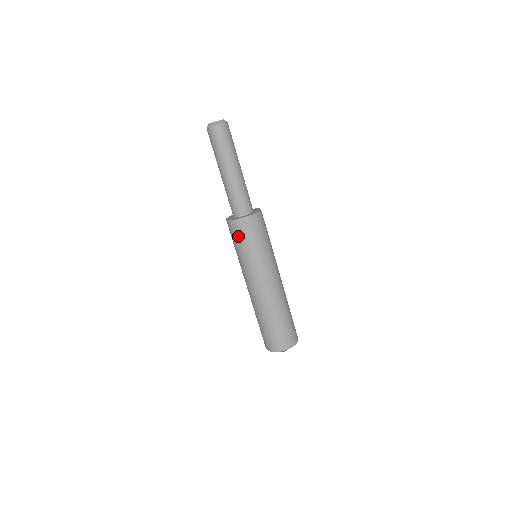
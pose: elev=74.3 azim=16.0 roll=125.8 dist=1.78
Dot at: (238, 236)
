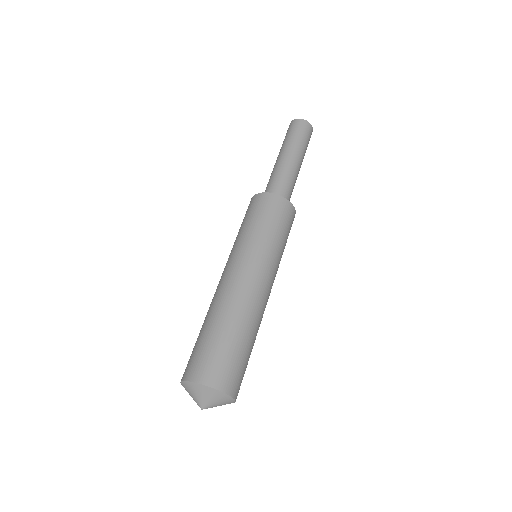
Dot at: (266, 210)
